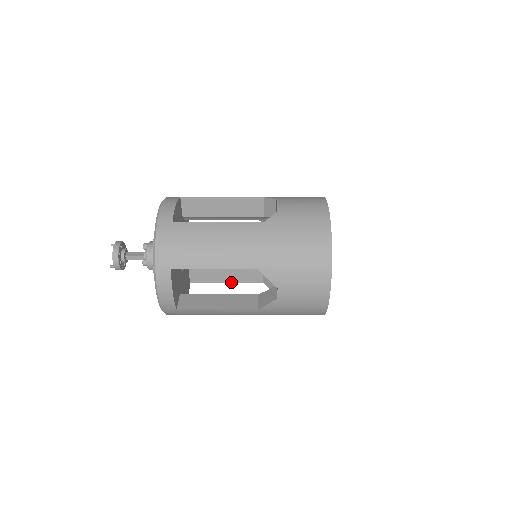
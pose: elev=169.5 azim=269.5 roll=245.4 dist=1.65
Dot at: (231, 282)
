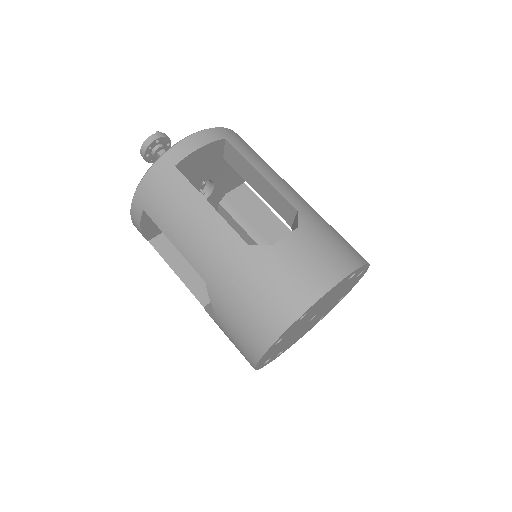
Dot at: occluded
